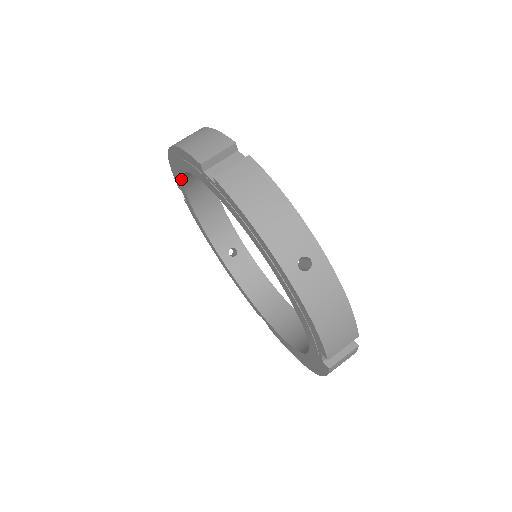
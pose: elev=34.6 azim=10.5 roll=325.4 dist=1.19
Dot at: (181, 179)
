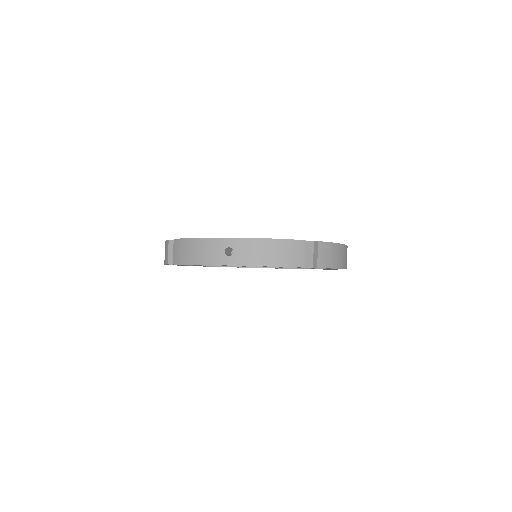
Dot at: occluded
